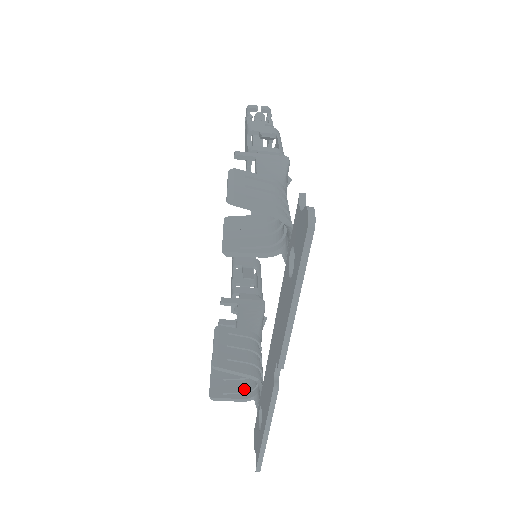
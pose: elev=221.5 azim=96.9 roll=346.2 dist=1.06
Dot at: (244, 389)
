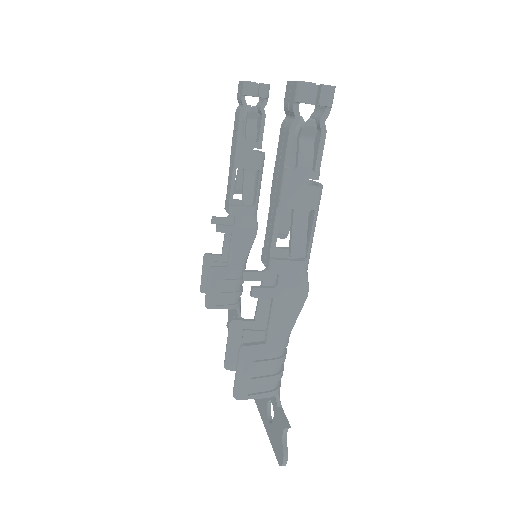
Dot at: occluded
